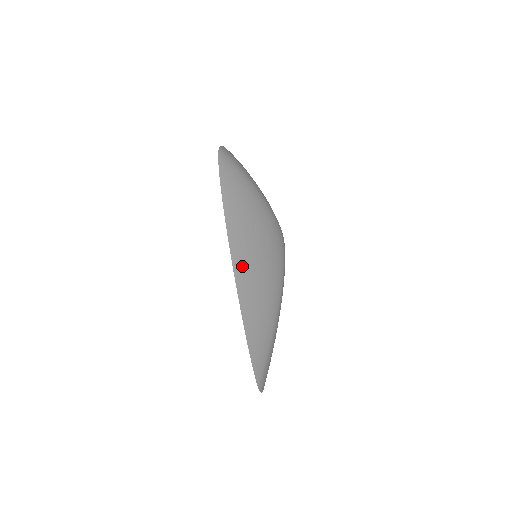
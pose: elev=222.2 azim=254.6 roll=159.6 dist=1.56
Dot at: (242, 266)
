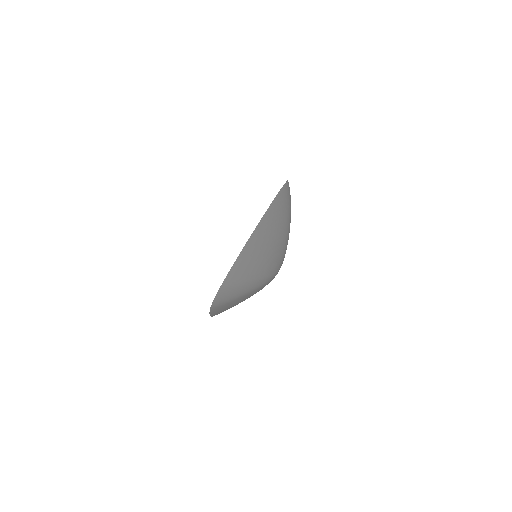
Dot at: (271, 217)
